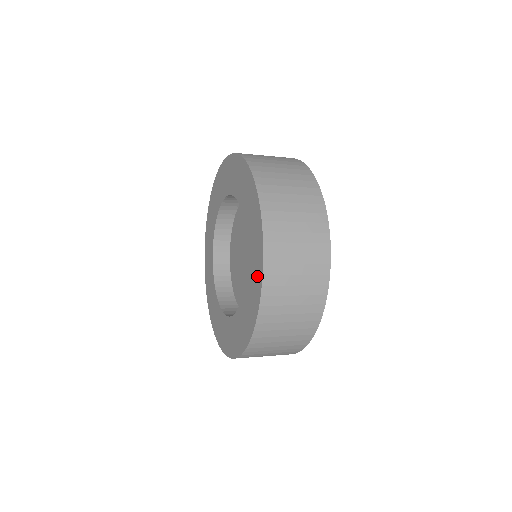
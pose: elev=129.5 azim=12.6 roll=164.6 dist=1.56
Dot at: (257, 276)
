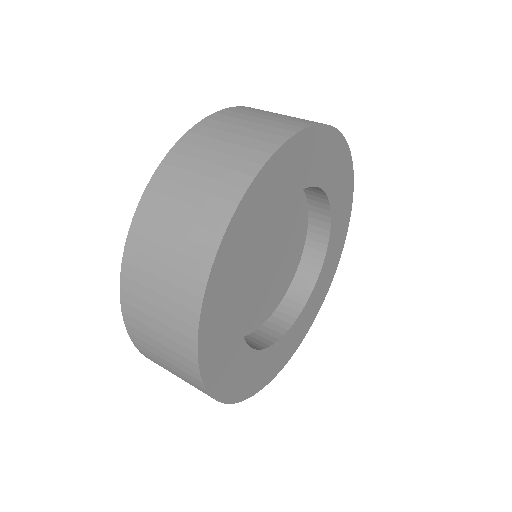
Dot at: occluded
